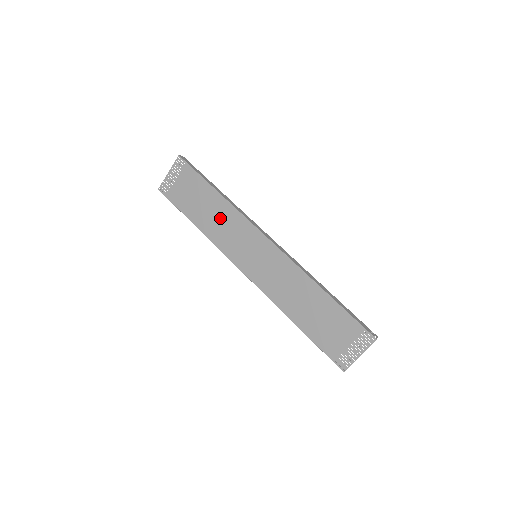
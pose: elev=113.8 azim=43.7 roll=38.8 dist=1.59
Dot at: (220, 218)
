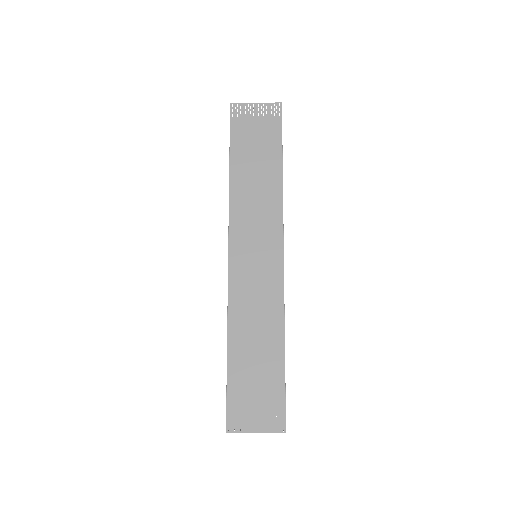
Dot at: (260, 191)
